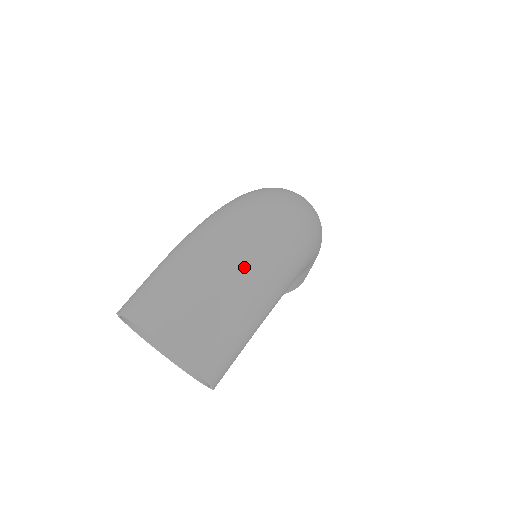
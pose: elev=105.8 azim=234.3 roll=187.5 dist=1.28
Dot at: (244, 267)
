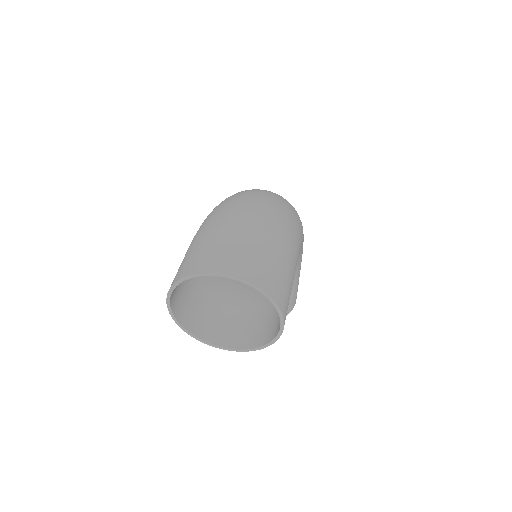
Dot at: (265, 215)
